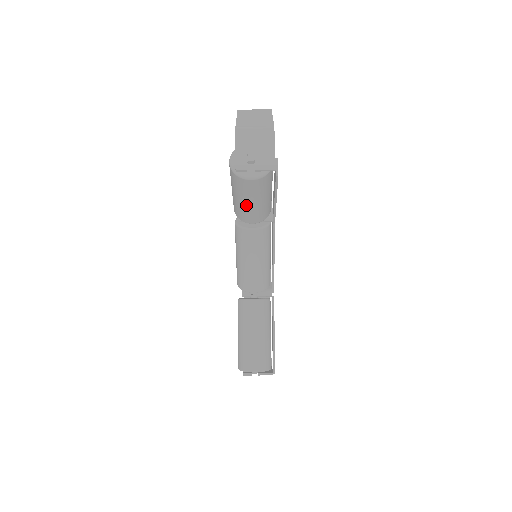
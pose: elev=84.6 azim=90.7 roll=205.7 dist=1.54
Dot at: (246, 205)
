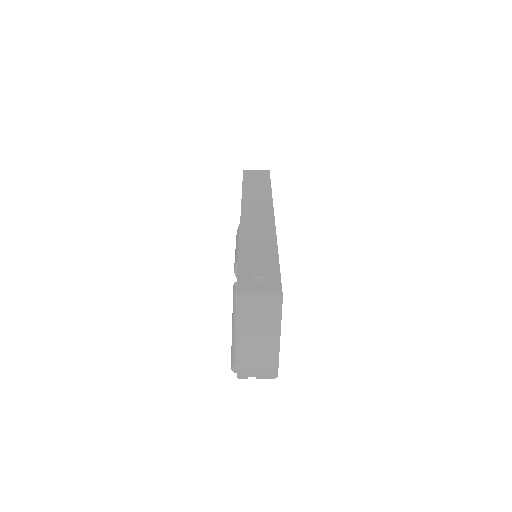
Dot at: occluded
